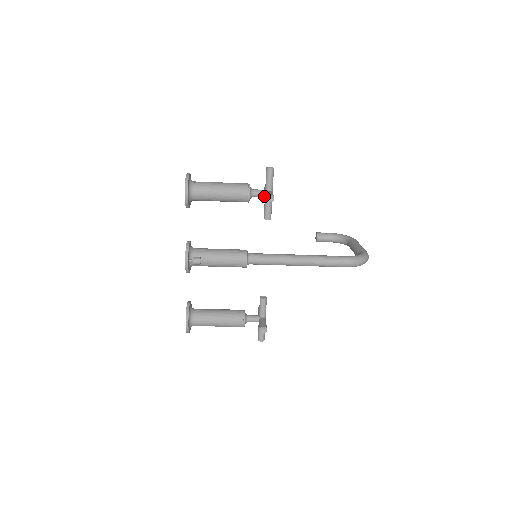
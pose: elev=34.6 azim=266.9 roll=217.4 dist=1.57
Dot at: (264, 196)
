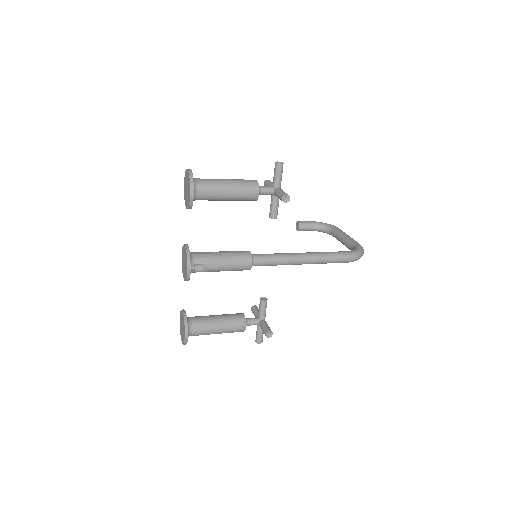
Dot at: (272, 193)
